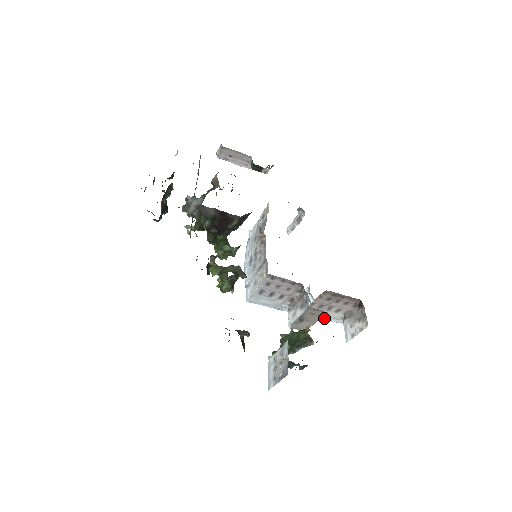
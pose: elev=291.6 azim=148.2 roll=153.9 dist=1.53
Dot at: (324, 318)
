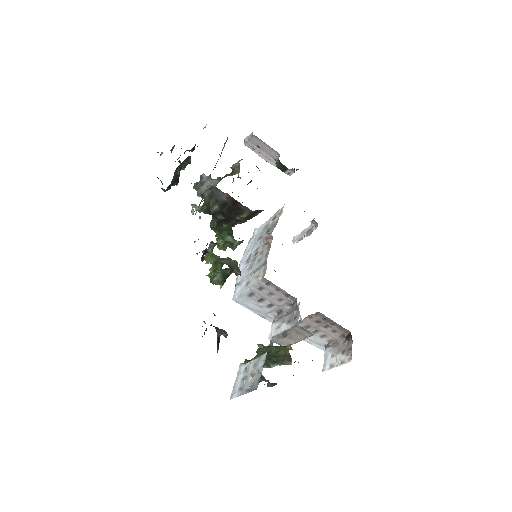
Dot at: (306, 340)
